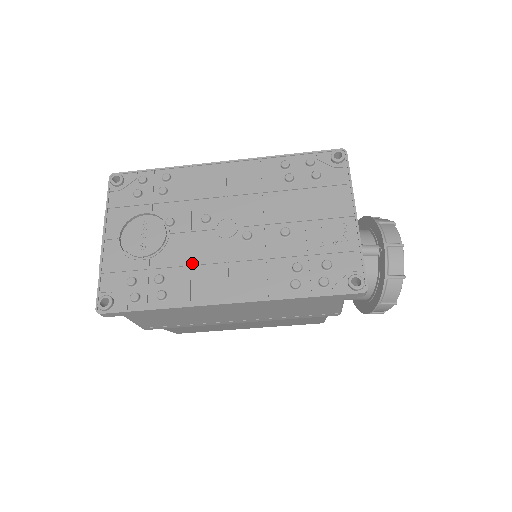
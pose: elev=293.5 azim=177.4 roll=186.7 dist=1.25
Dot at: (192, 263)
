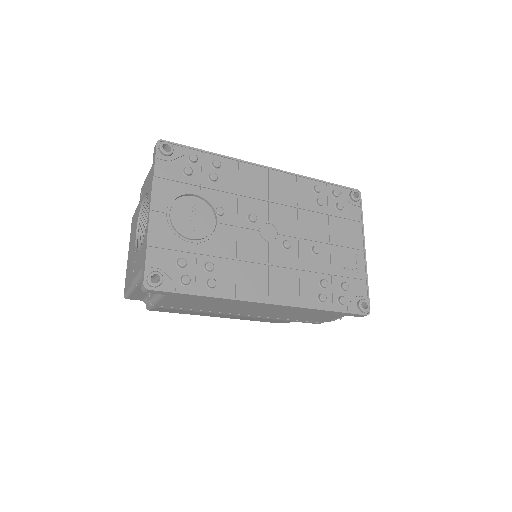
Dot at: (240, 258)
